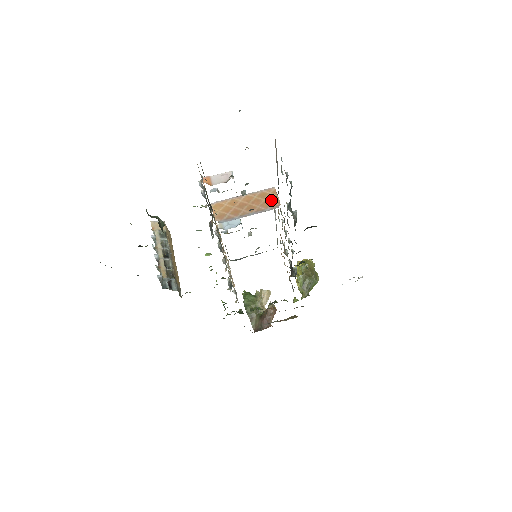
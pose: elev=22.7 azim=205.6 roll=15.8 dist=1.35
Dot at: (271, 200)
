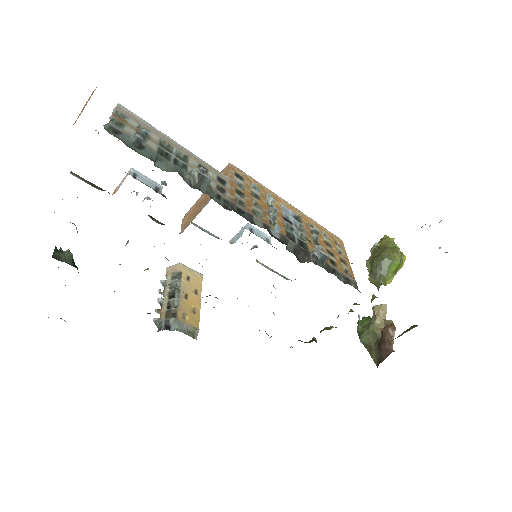
Dot at: occluded
